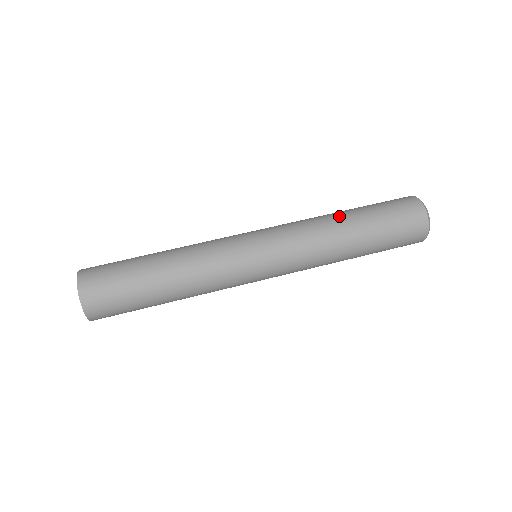
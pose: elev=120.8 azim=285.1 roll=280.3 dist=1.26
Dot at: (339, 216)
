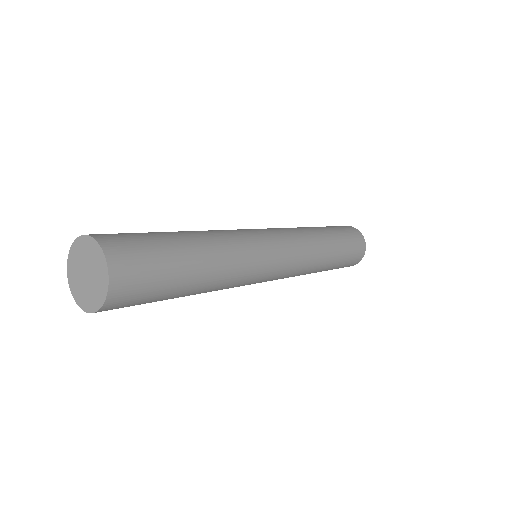
Dot at: occluded
